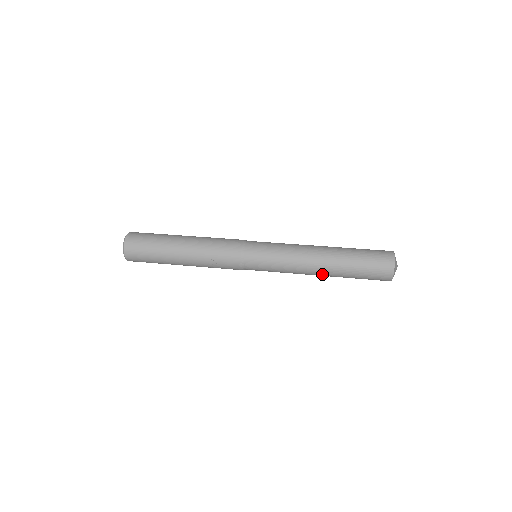
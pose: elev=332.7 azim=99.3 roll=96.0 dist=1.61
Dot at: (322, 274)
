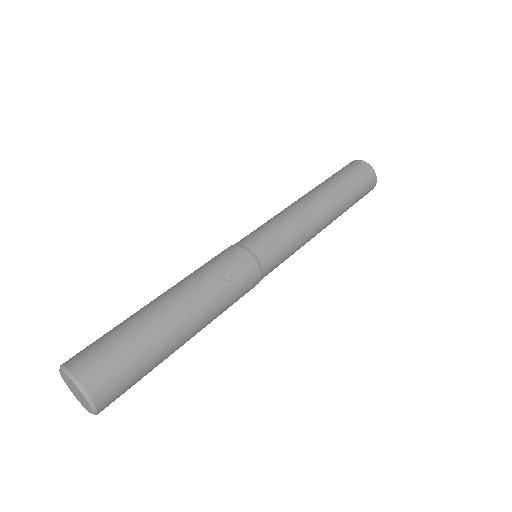
Dot at: (330, 213)
